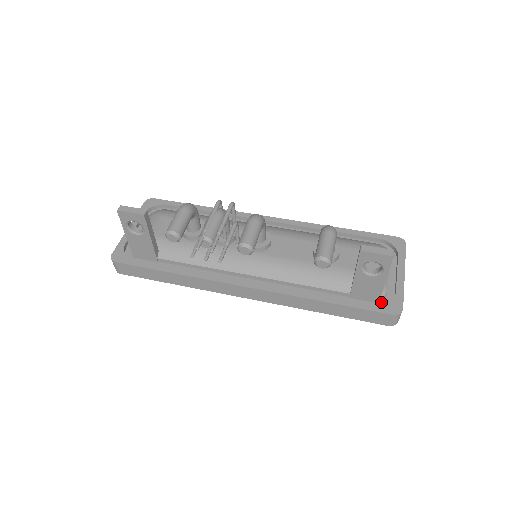
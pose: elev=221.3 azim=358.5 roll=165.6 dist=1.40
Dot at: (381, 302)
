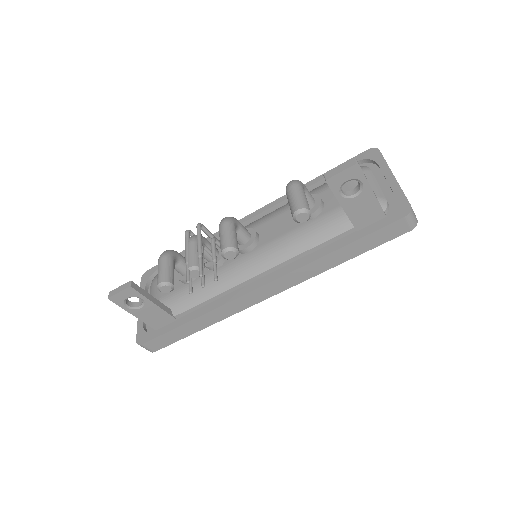
Dot at: (388, 214)
